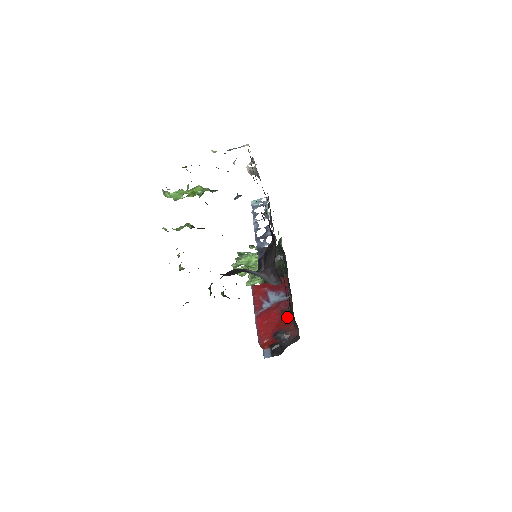
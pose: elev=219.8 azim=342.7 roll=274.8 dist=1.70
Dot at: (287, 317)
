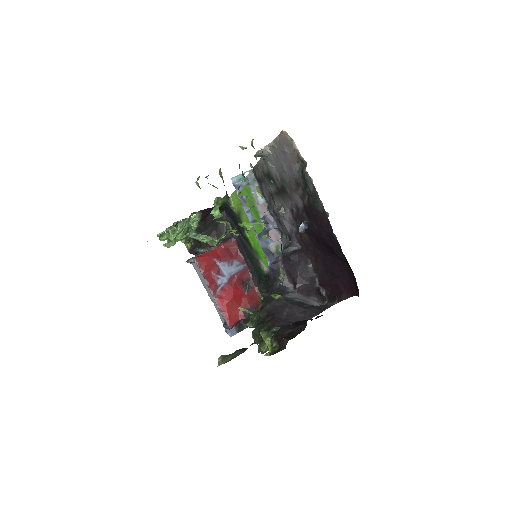
Dot at: (250, 290)
